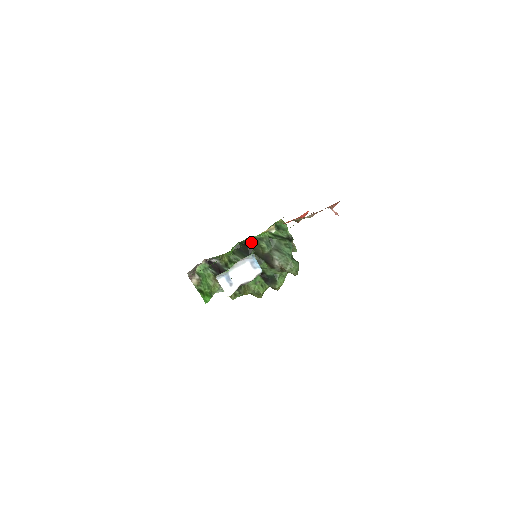
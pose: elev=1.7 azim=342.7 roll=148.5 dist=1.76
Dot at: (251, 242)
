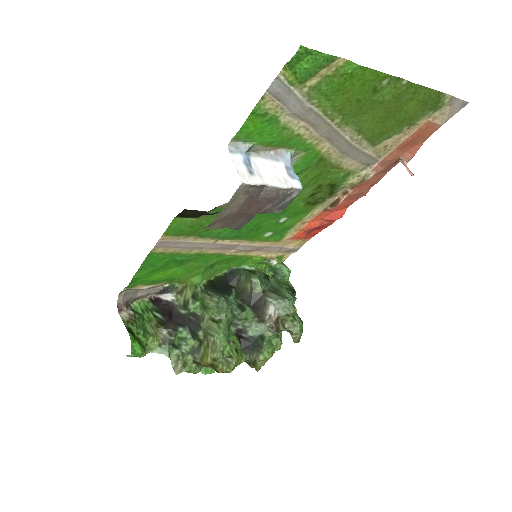
Dot at: (235, 275)
